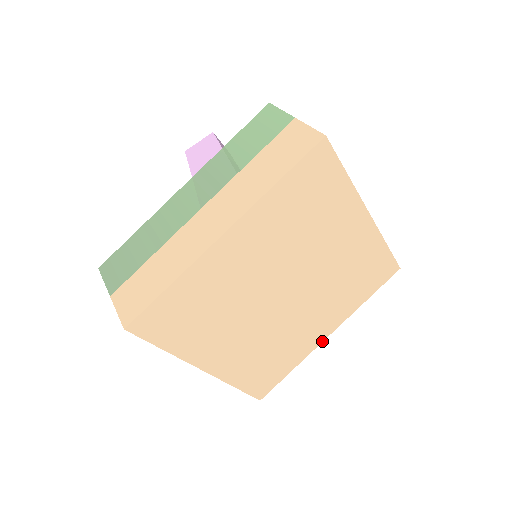
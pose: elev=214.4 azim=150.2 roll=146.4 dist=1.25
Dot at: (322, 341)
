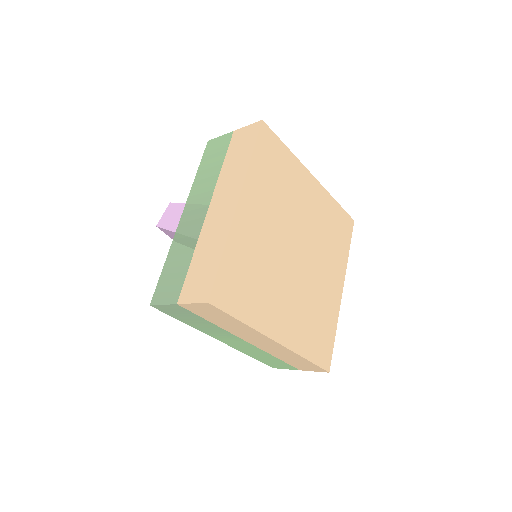
Dot at: (341, 298)
